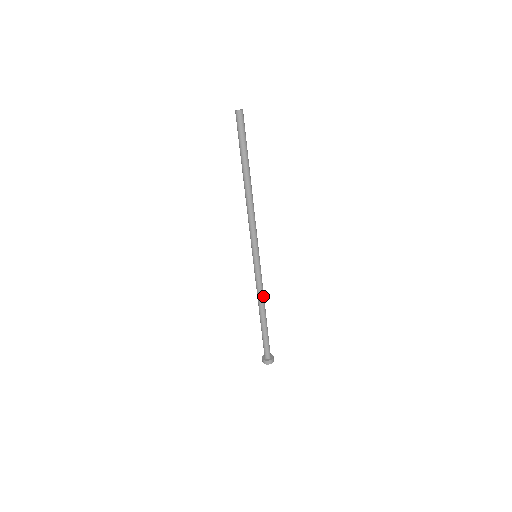
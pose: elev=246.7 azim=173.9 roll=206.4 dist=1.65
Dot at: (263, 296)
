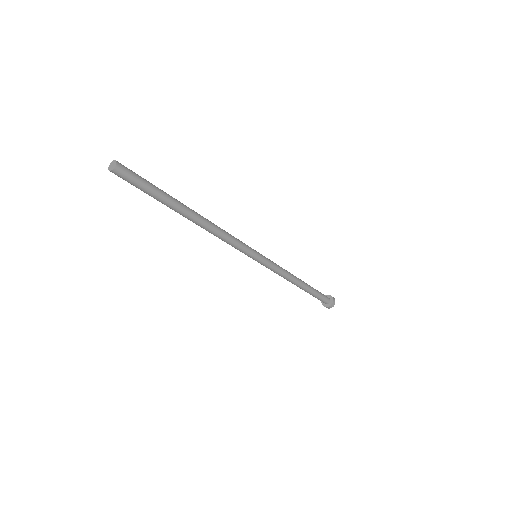
Dot at: (289, 273)
